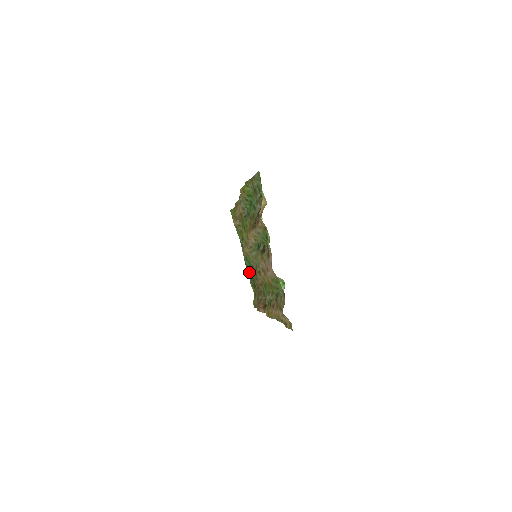
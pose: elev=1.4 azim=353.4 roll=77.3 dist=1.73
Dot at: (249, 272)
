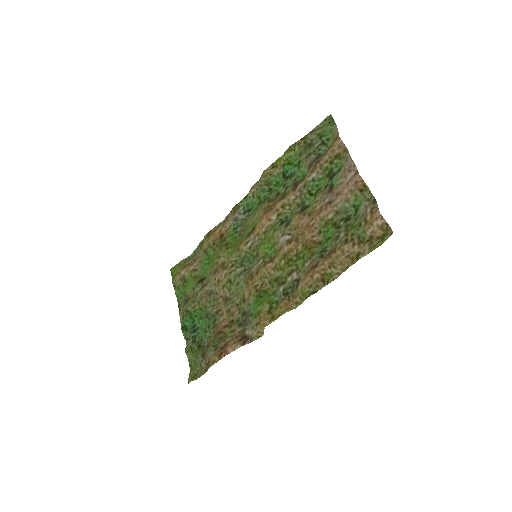
Dot at: (185, 339)
